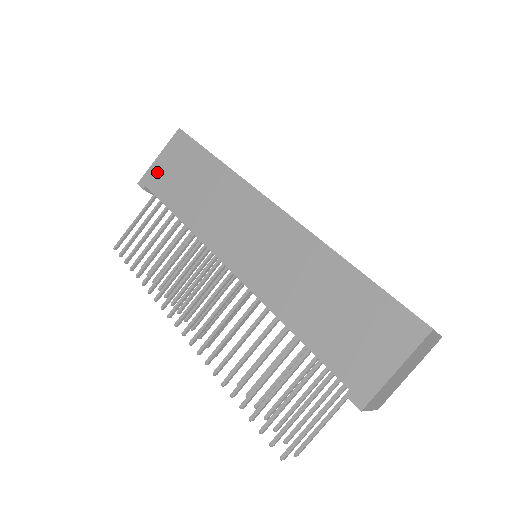
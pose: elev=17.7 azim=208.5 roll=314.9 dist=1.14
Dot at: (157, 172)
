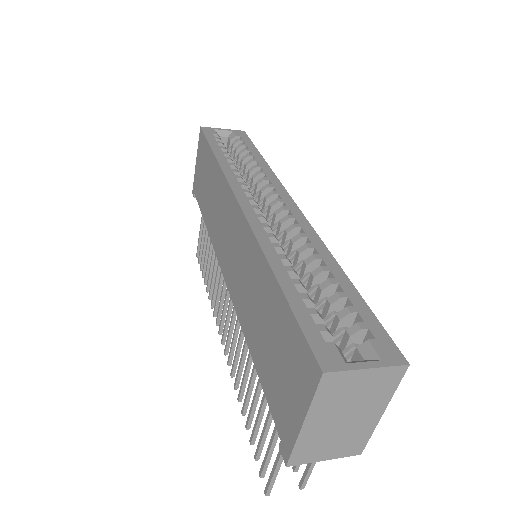
Dot at: (196, 178)
